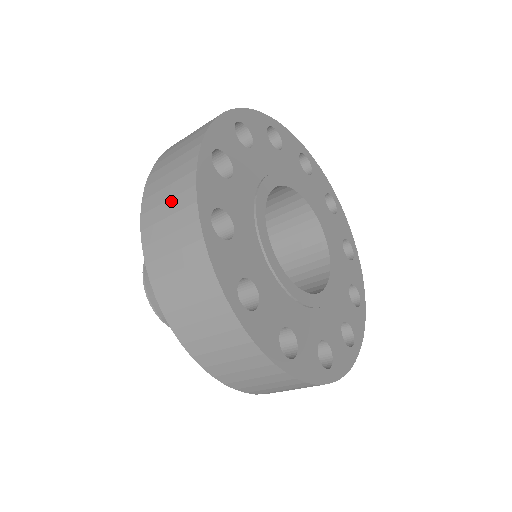
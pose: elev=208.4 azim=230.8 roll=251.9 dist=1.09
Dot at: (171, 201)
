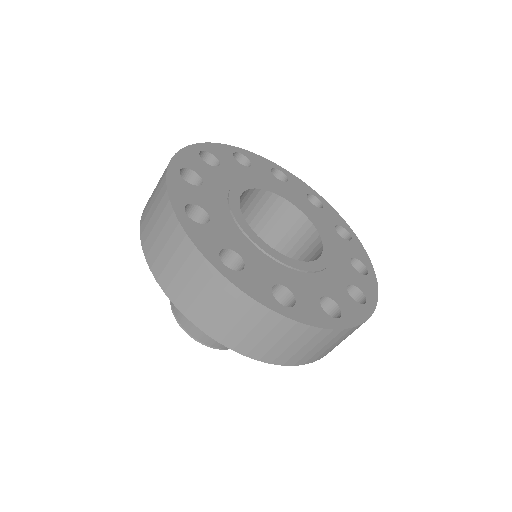
Dot at: (183, 269)
